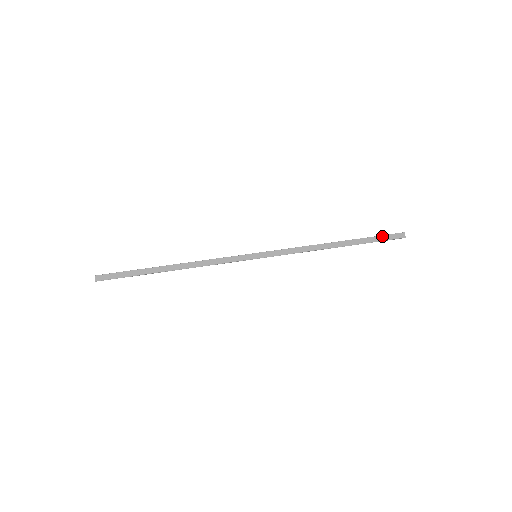
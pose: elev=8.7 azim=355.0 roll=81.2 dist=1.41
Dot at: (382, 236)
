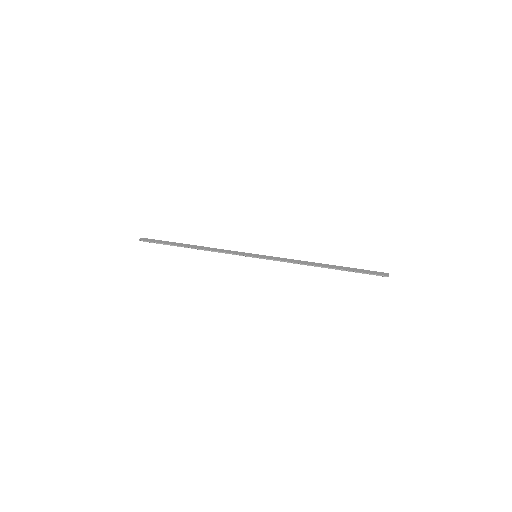
Dot at: (367, 270)
